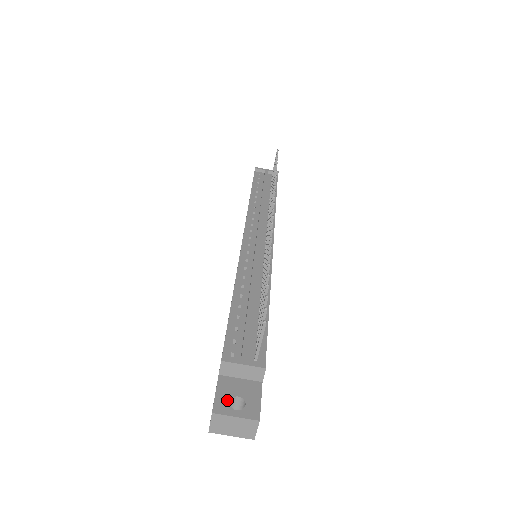
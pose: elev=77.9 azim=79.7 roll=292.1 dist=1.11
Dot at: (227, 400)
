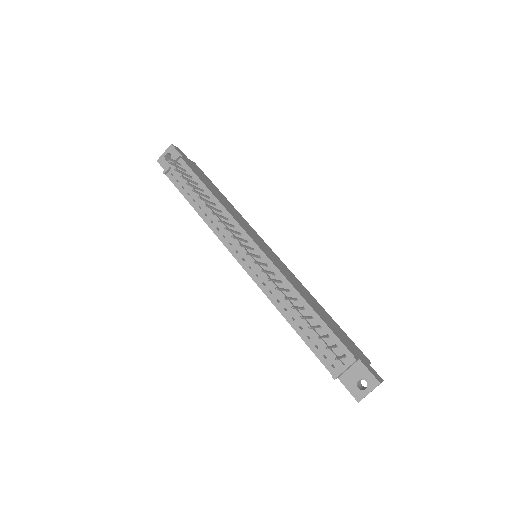
Dot at: (356, 389)
